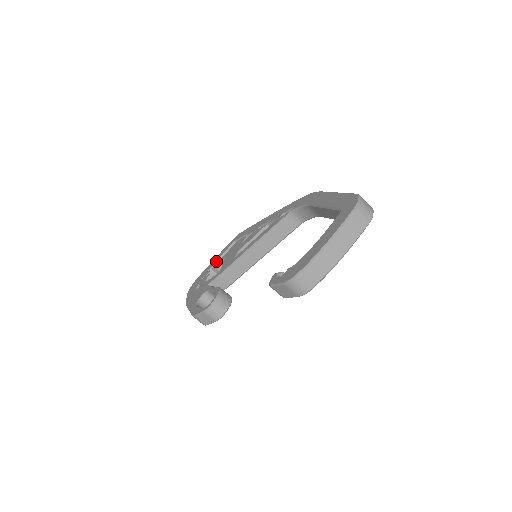
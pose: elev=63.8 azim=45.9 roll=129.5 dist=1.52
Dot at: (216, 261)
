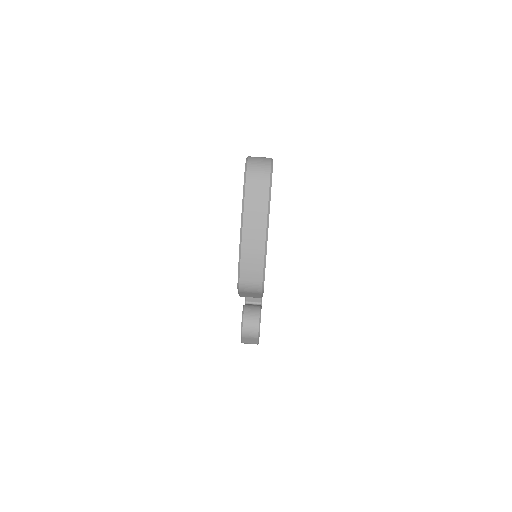
Dot at: occluded
